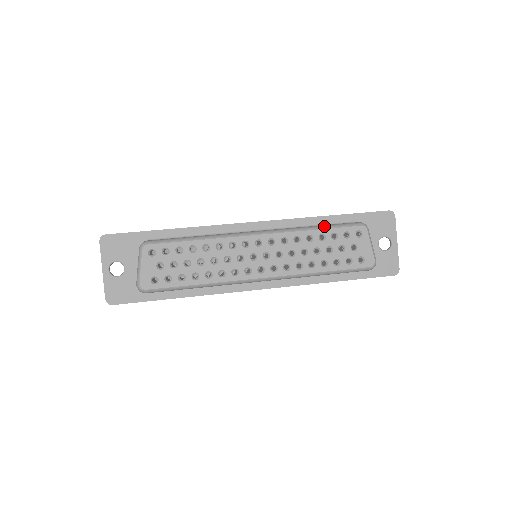
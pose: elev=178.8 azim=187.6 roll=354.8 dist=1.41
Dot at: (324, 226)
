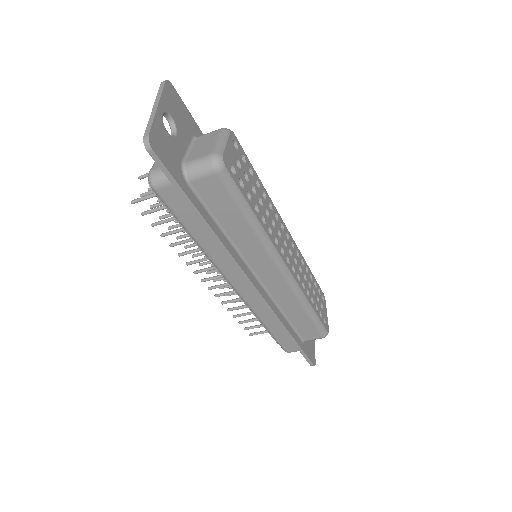
Dot at: occluded
